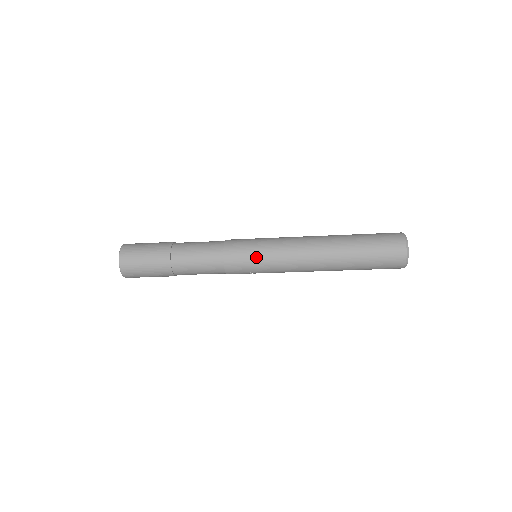
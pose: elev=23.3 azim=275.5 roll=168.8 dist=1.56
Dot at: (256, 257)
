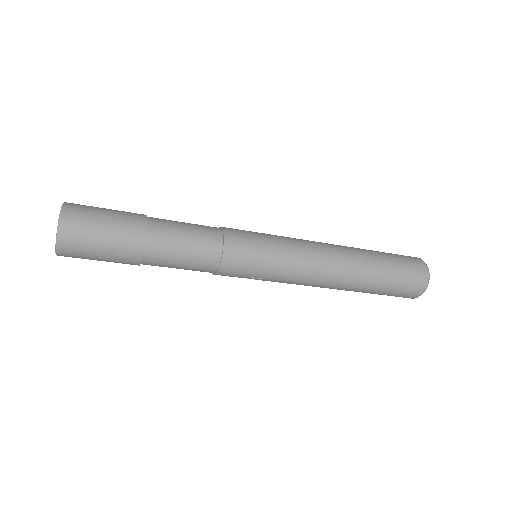
Dot at: (266, 258)
